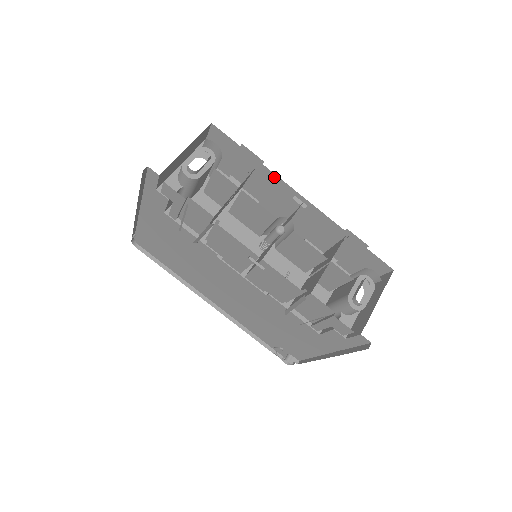
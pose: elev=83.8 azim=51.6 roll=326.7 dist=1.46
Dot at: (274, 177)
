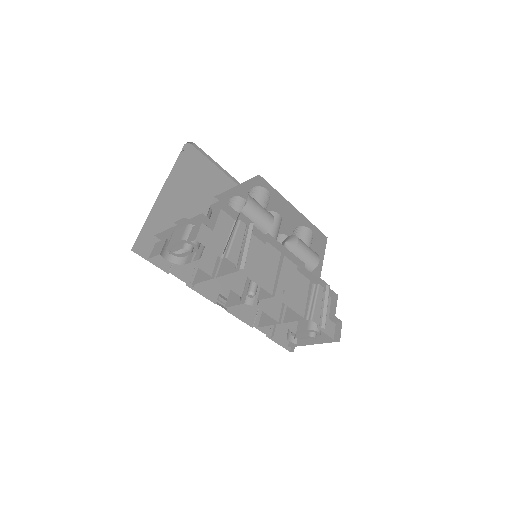
Dot at: occluded
